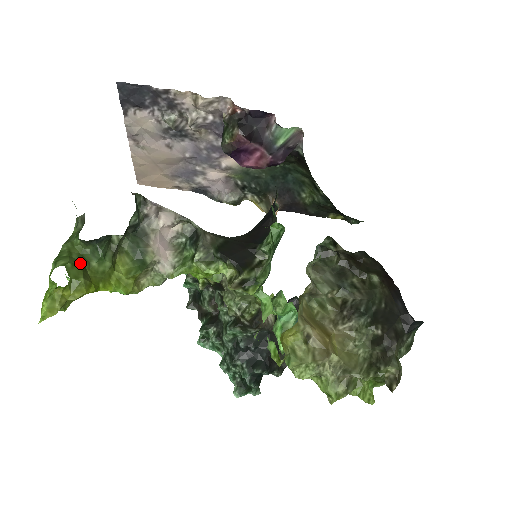
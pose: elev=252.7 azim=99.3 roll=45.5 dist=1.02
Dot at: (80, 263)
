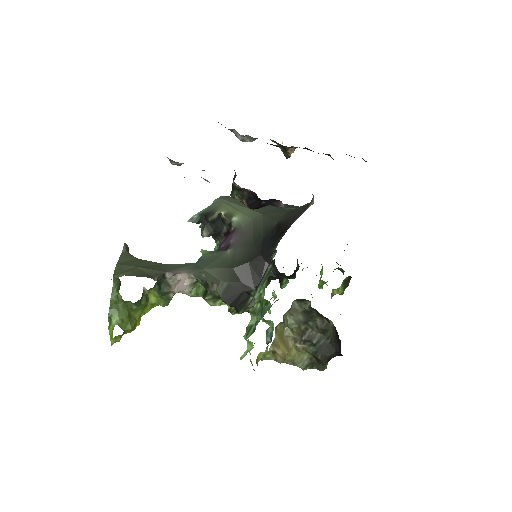
Dot at: (126, 314)
